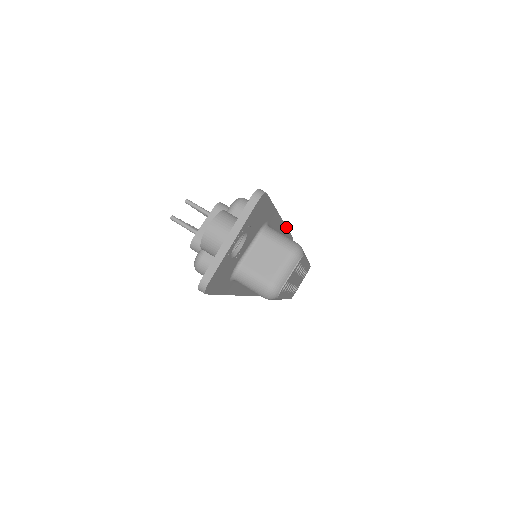
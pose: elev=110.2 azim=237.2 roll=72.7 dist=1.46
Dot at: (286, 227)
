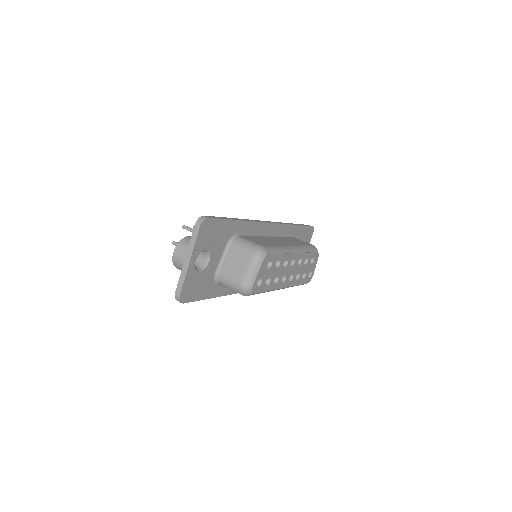
Dot at: (283, 224)
